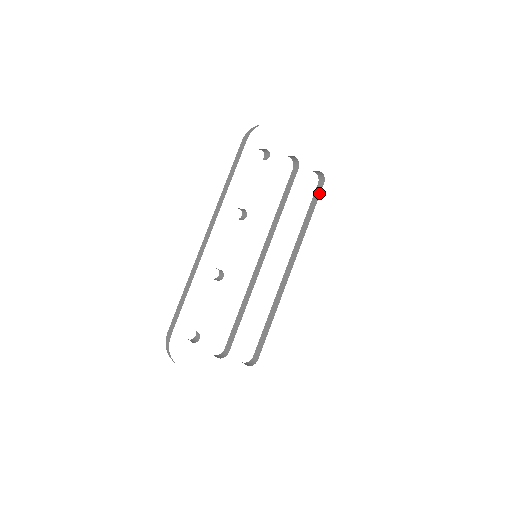
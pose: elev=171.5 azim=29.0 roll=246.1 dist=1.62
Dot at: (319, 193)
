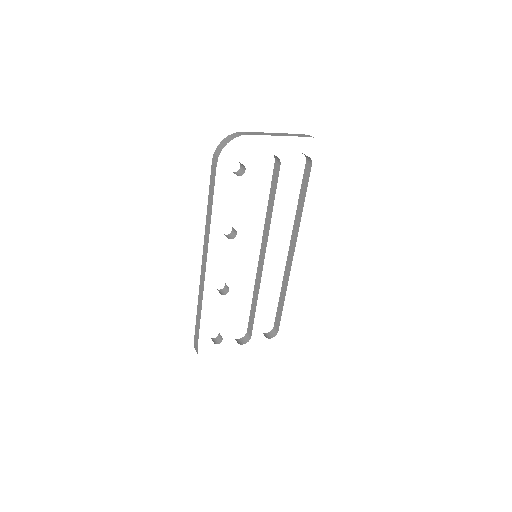
Dot at: (308, 176)
